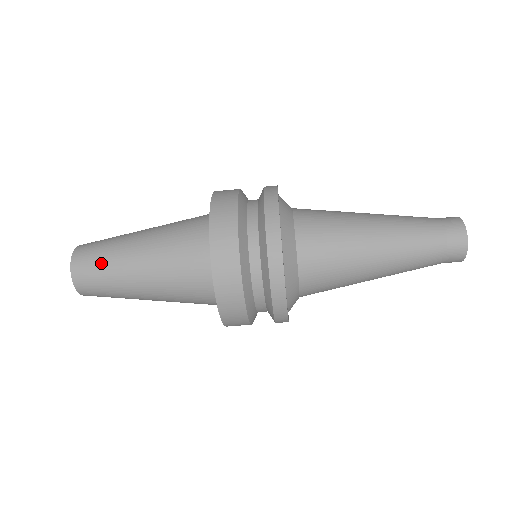
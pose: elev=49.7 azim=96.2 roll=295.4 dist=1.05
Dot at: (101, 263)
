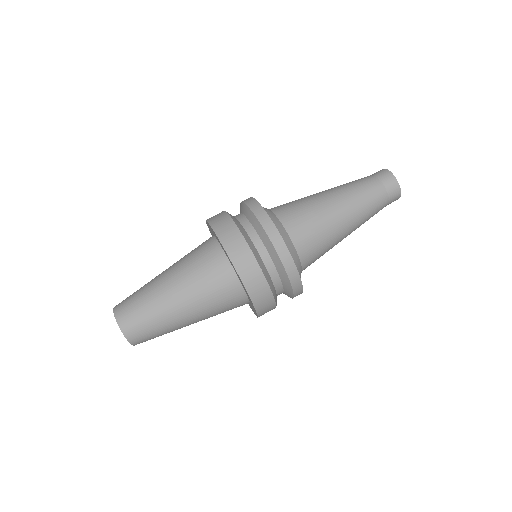
Dot at: (140, 303)
